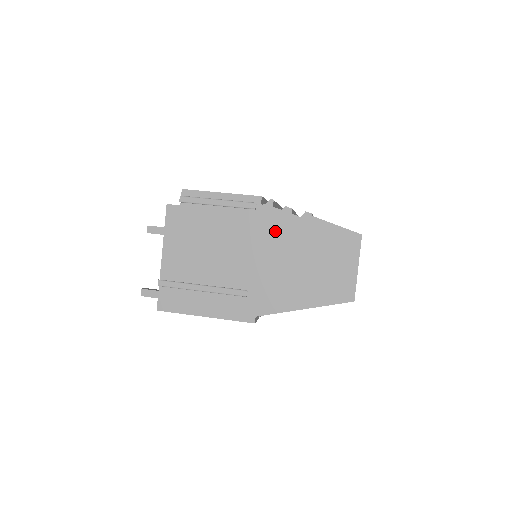
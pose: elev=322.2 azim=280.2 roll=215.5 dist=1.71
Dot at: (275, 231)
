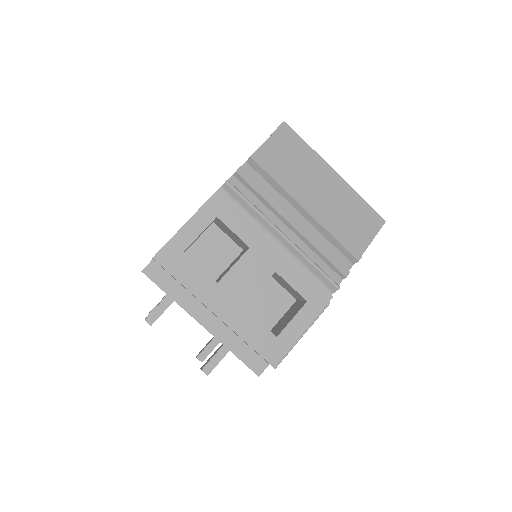
Dot at: occluded
